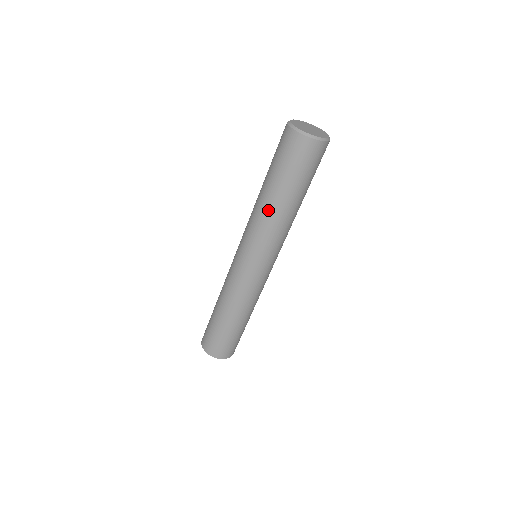
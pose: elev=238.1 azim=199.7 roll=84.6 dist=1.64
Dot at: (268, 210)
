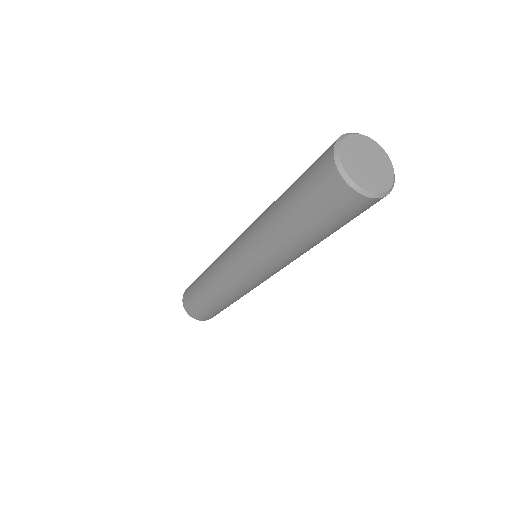
Dot at: (284, 246)
